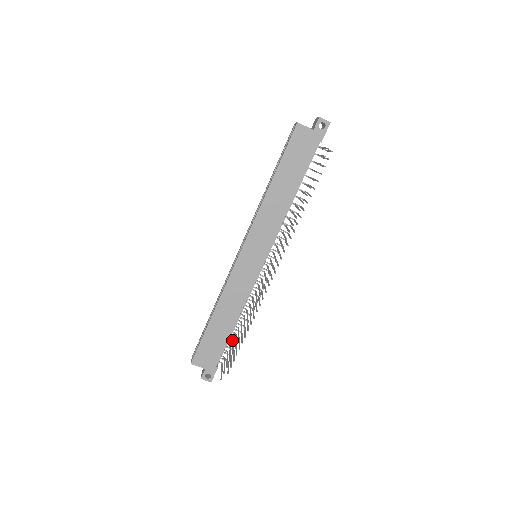
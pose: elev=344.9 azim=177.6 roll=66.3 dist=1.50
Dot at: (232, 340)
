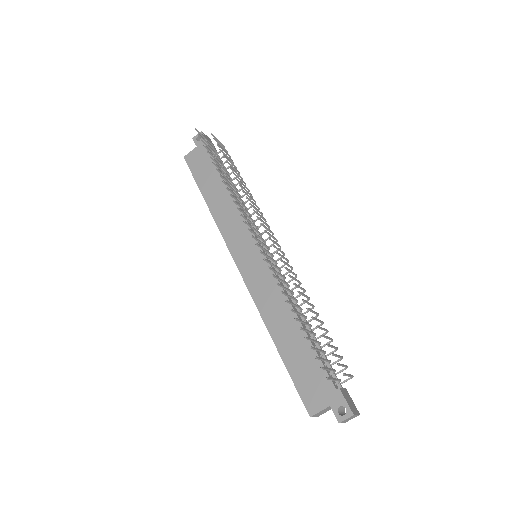
Dot at: (319, 344)
